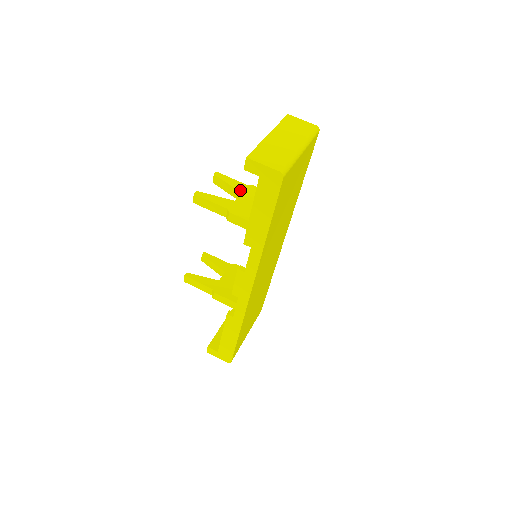
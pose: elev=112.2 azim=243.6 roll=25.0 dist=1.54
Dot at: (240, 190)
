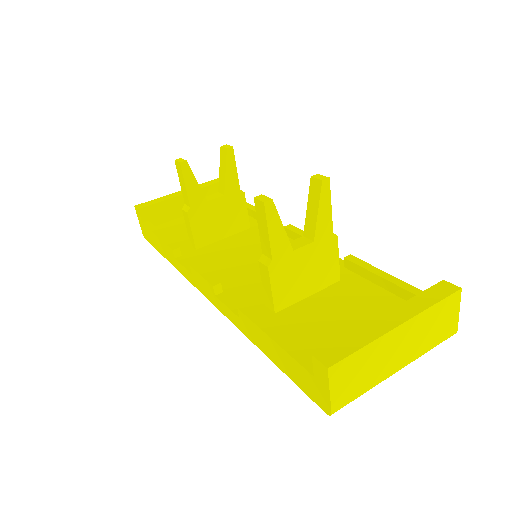
Dot at: (317, 236)
